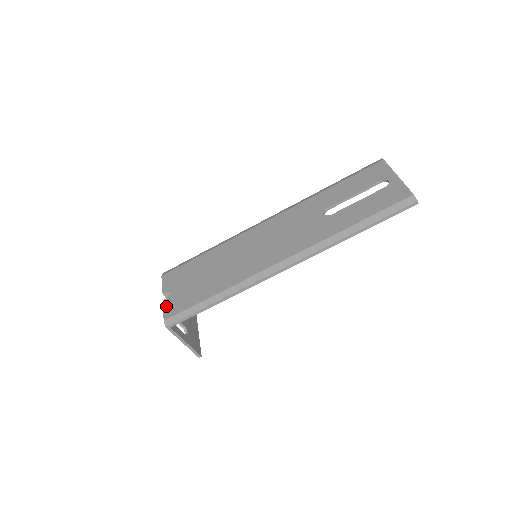
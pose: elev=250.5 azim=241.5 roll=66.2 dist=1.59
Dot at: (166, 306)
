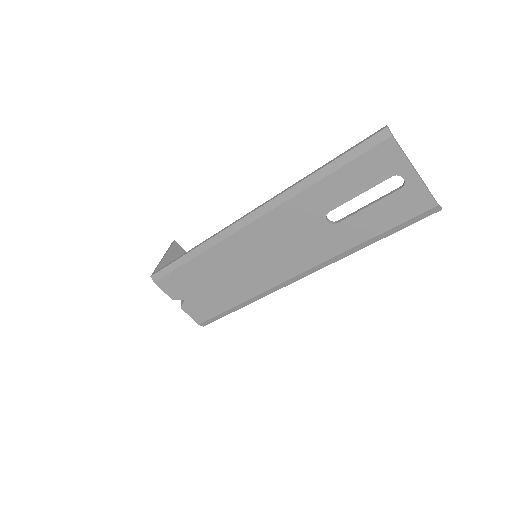
Dot at: (189, 313)
